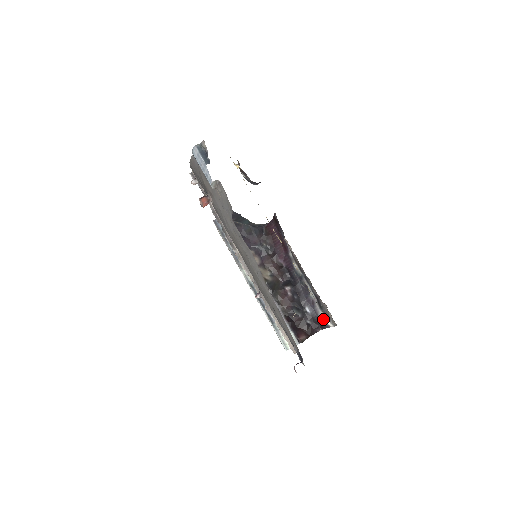
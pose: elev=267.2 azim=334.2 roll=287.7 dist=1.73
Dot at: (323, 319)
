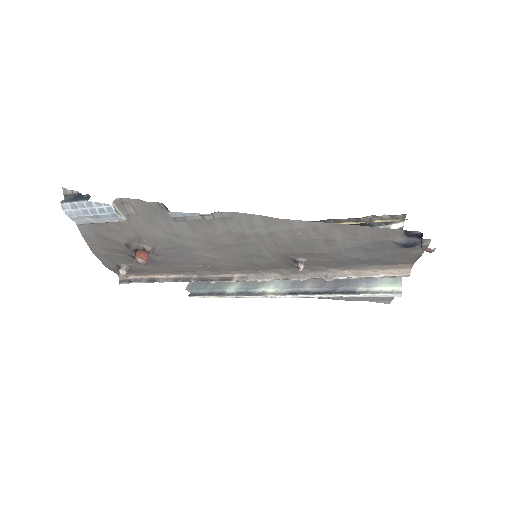
Dot at: occluded
